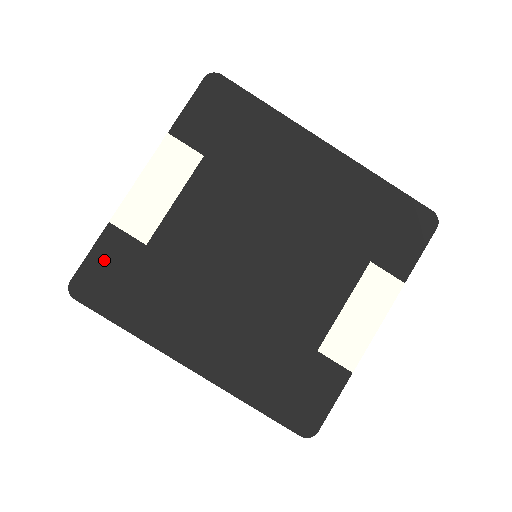
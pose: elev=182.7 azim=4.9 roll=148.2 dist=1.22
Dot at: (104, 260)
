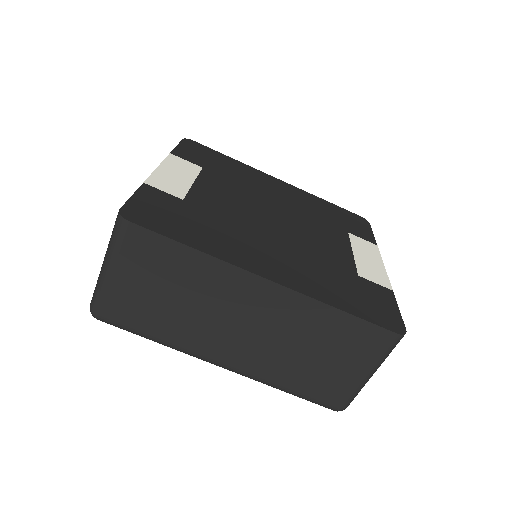
Dot at: (149, 202)
